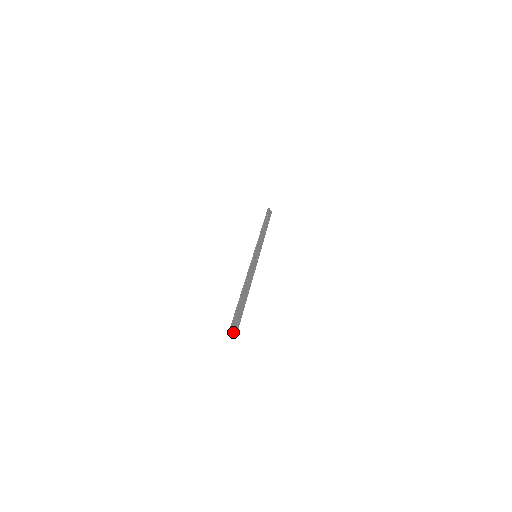
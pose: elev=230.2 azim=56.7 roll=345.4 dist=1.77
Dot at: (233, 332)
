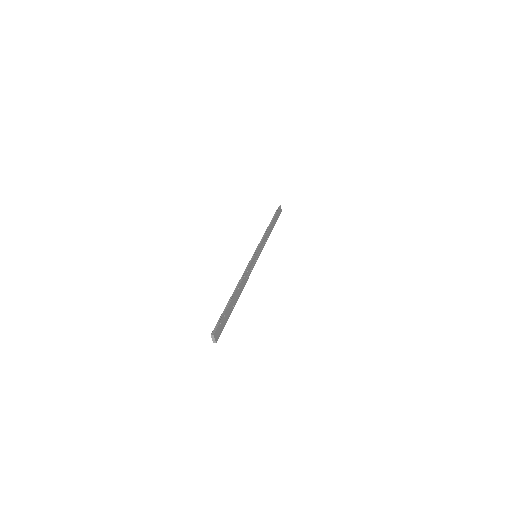
Dot at: (214, 339)
